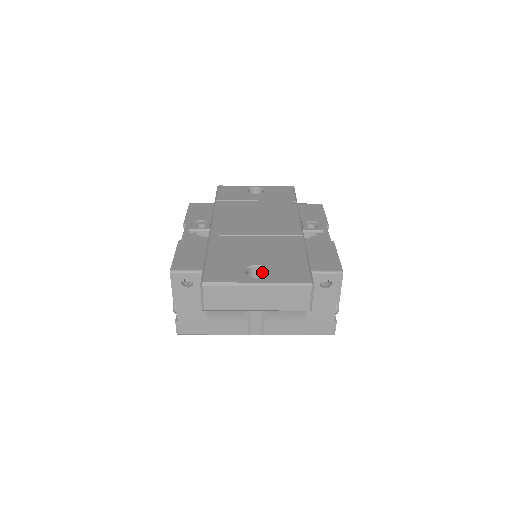
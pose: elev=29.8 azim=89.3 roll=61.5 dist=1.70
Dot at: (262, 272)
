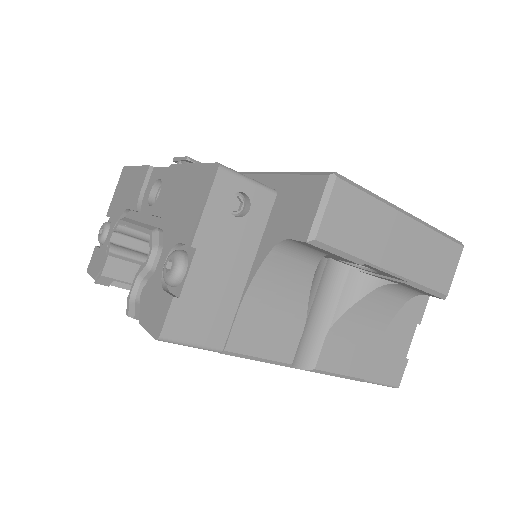
Dot at: occluded
